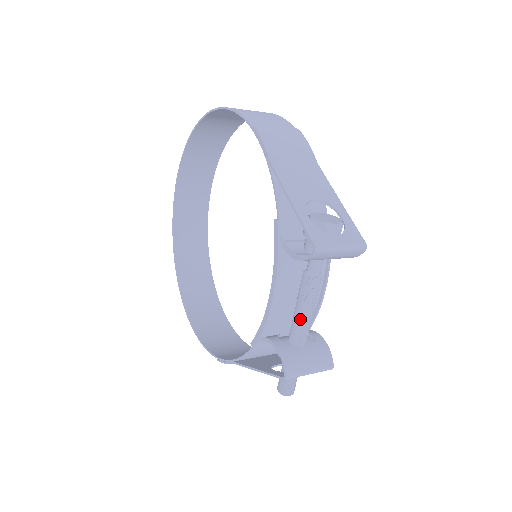
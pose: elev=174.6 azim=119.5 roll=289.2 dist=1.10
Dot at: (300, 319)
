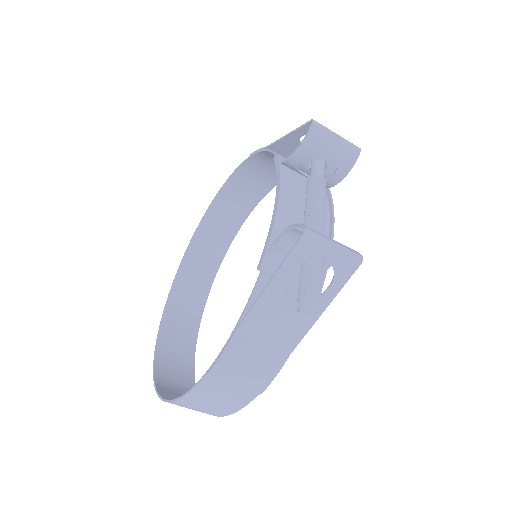
Dot at: (311, 213)
